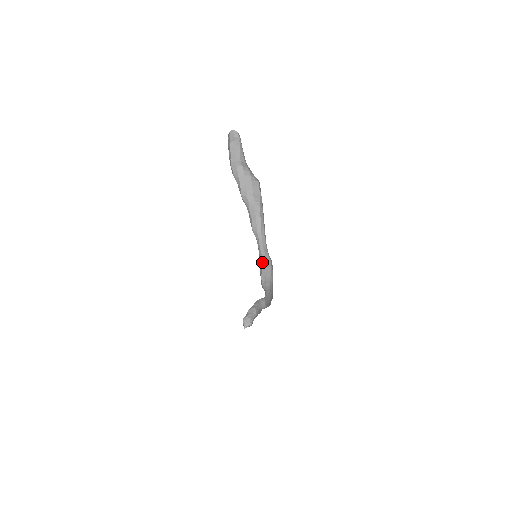
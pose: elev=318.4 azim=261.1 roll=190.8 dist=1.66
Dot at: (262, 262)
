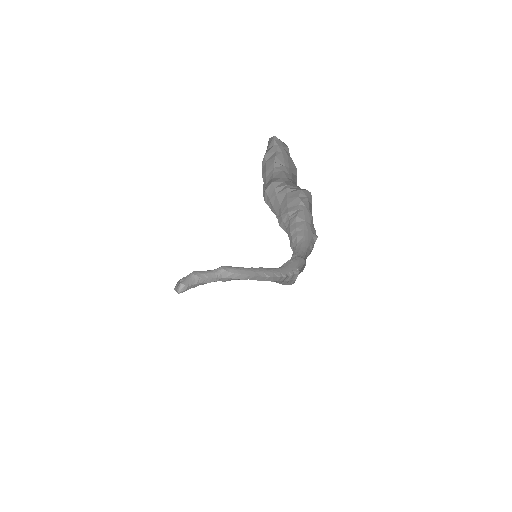
Dot at: occluded
